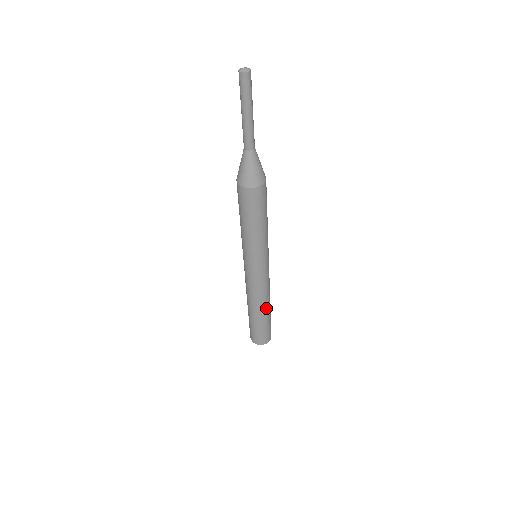
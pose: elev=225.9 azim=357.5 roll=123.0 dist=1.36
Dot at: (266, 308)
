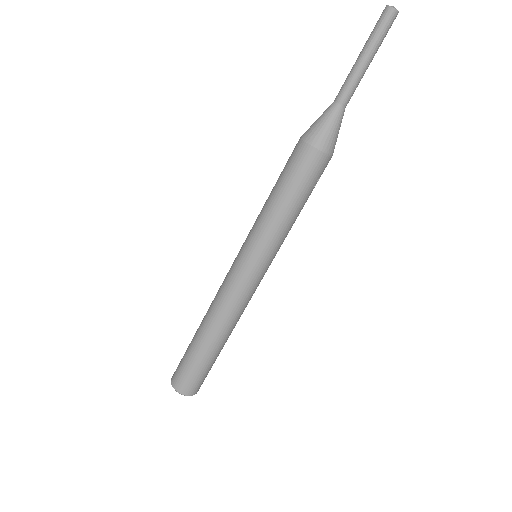
Dot at: (213, 335)
